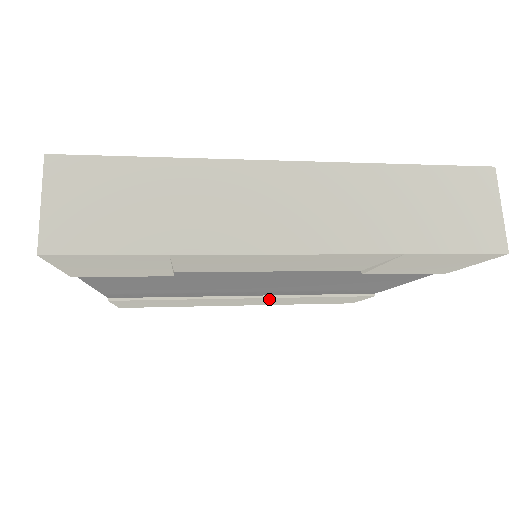
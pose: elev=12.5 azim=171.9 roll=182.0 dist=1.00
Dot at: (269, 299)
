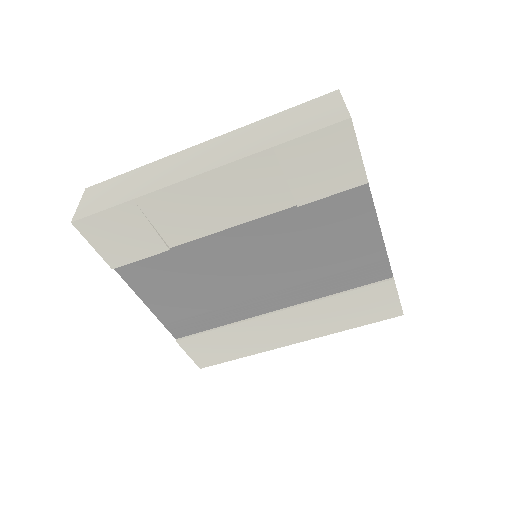
Dot at: (301, 312)
